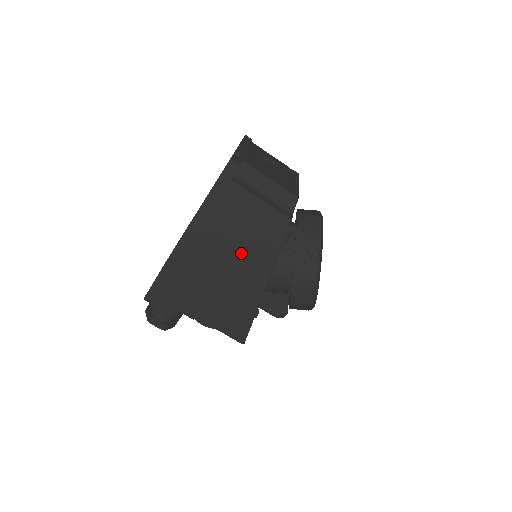
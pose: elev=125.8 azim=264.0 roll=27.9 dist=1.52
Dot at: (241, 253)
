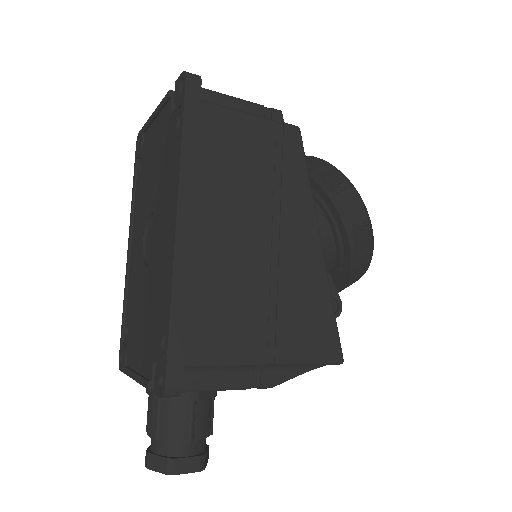
Dot at: (268, 207)
